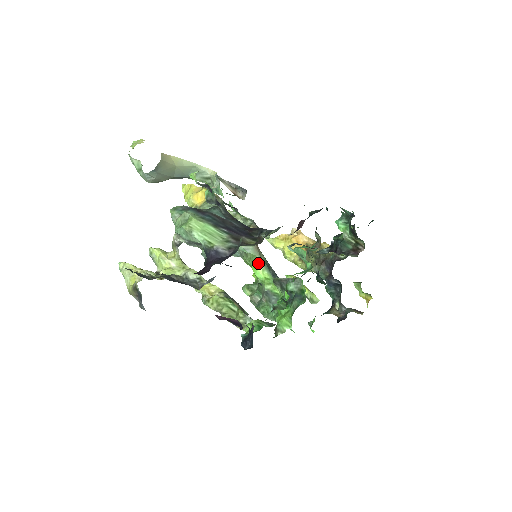
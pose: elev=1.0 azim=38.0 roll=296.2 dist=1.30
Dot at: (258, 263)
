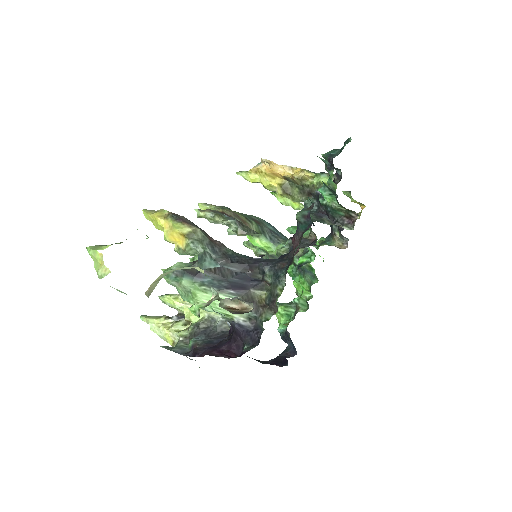
Dot at: (253, 237)
